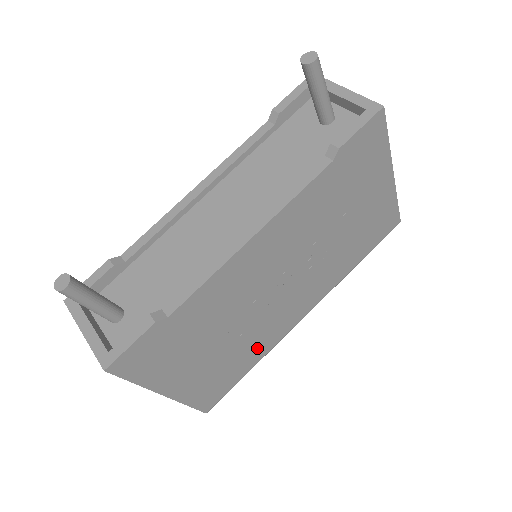
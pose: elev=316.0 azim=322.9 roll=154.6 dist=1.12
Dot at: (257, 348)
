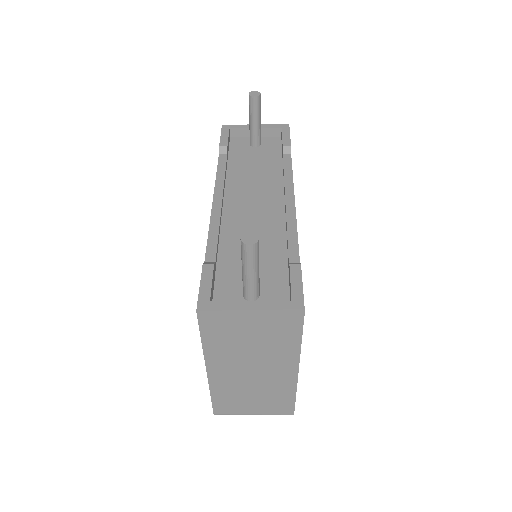
Dot at: occluded
